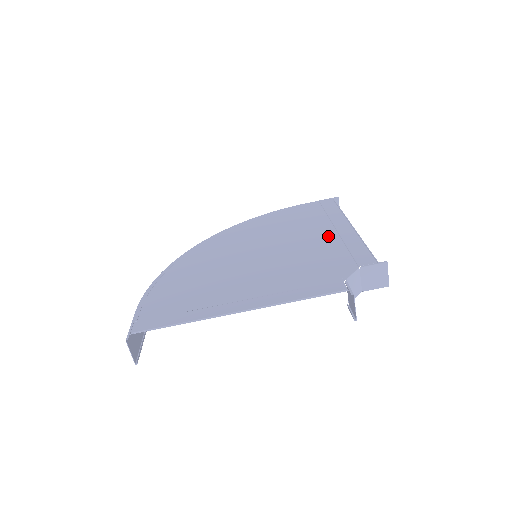
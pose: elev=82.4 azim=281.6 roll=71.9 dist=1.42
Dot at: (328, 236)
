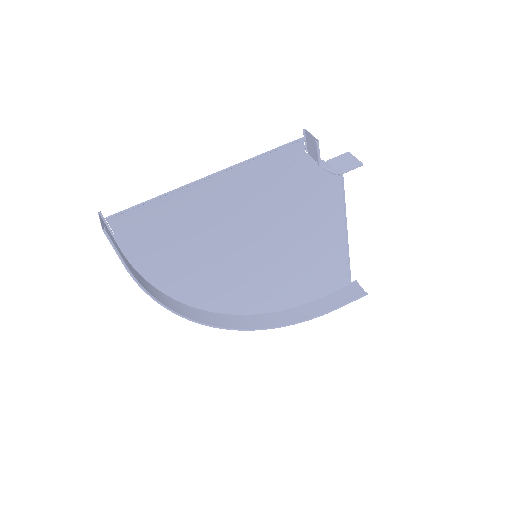
Dot at: (322, 227)
